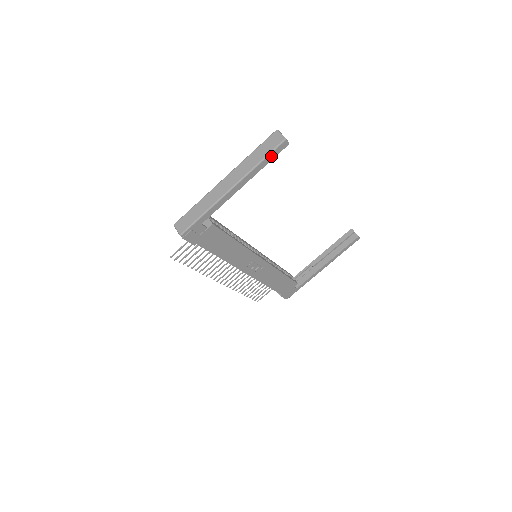
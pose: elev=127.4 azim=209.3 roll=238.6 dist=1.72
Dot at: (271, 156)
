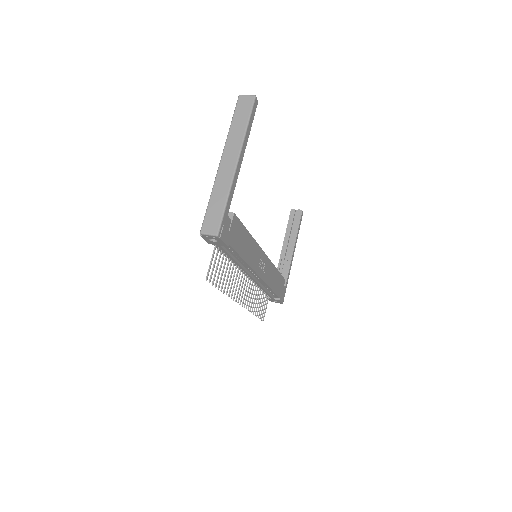
Dot at: (251, 117)
